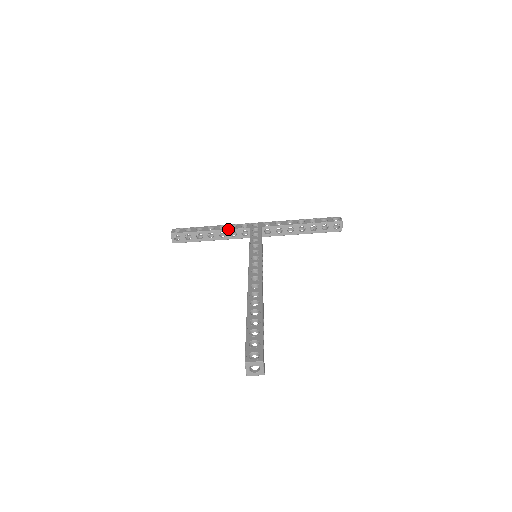
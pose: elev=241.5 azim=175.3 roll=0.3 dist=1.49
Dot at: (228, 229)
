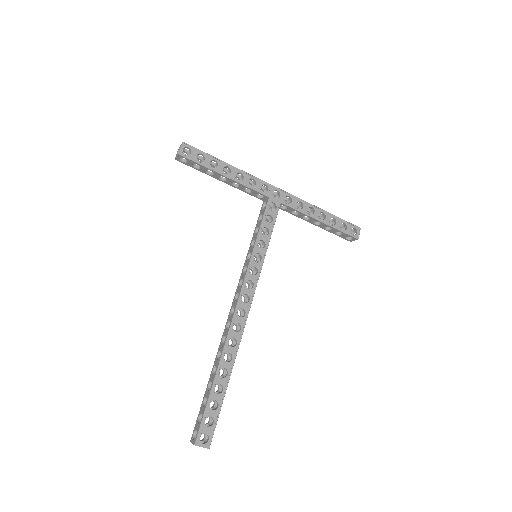
Dot at: (246, 185)
